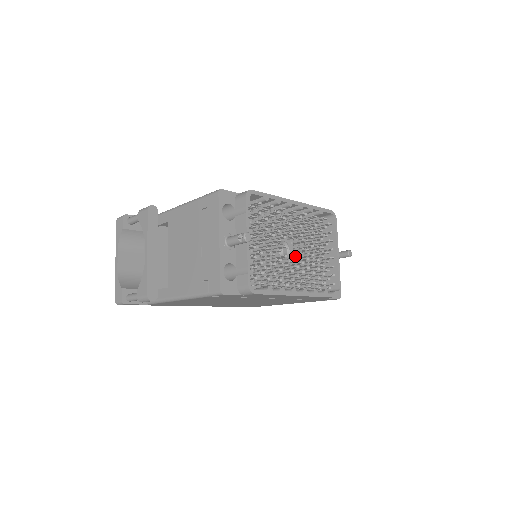
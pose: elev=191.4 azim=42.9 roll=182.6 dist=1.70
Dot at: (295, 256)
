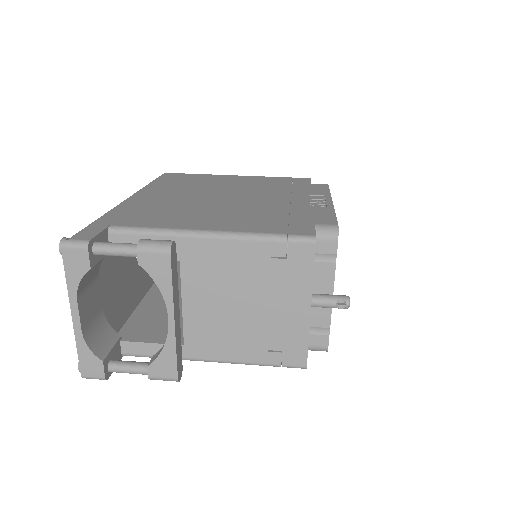
Dot at: occluded
